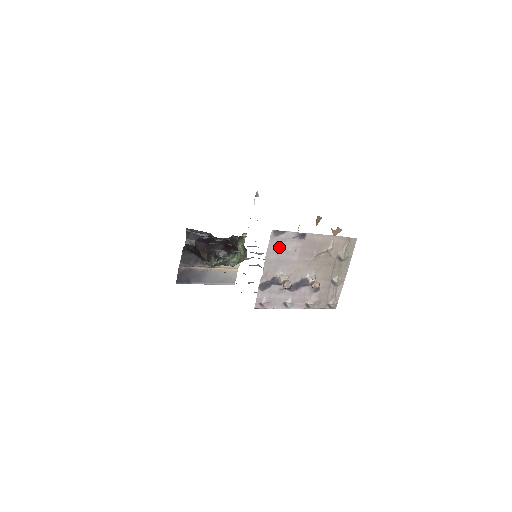
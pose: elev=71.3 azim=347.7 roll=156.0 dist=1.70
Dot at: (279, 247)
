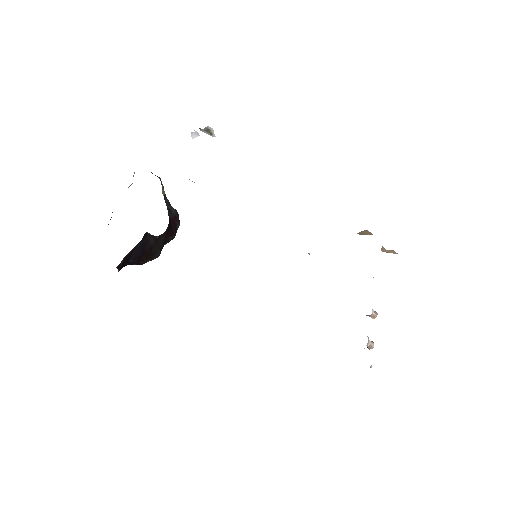
Dot at: occluded
